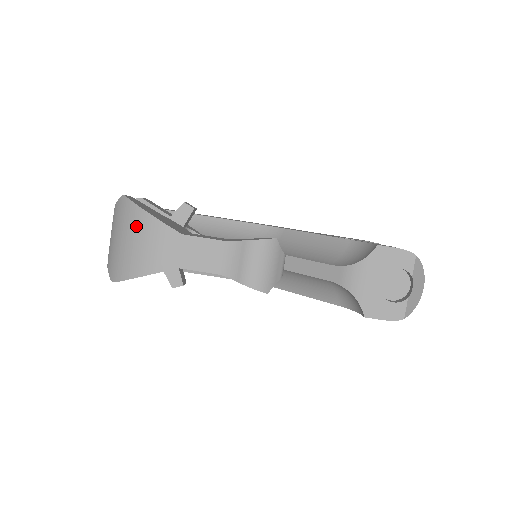
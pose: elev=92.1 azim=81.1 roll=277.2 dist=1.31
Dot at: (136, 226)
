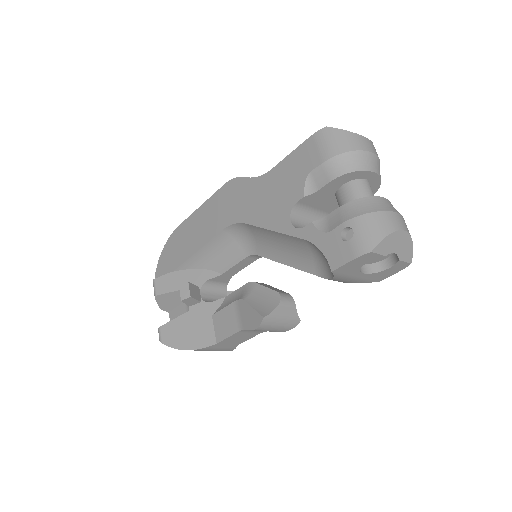
Dot at: occluded
